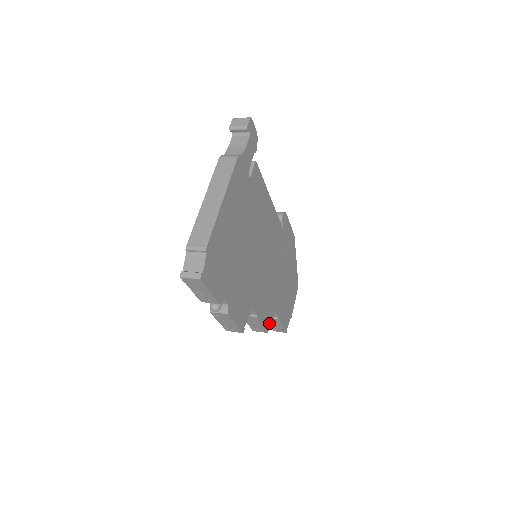
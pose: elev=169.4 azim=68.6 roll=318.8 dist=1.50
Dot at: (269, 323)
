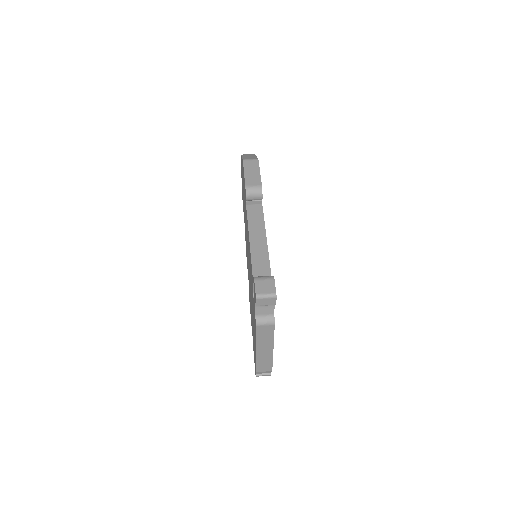
Dot at: occluded
